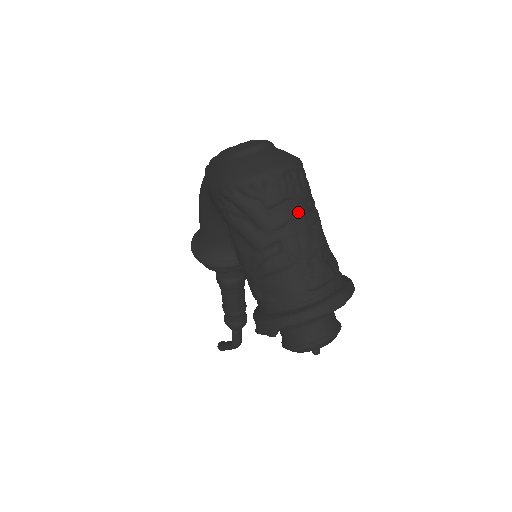
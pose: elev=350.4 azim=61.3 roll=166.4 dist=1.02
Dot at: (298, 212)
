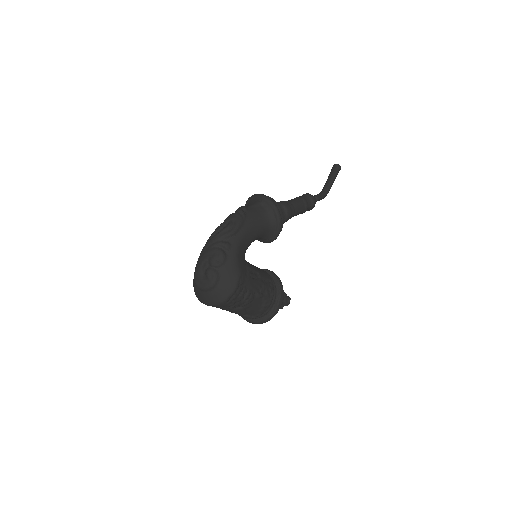
Dot at: occluded
